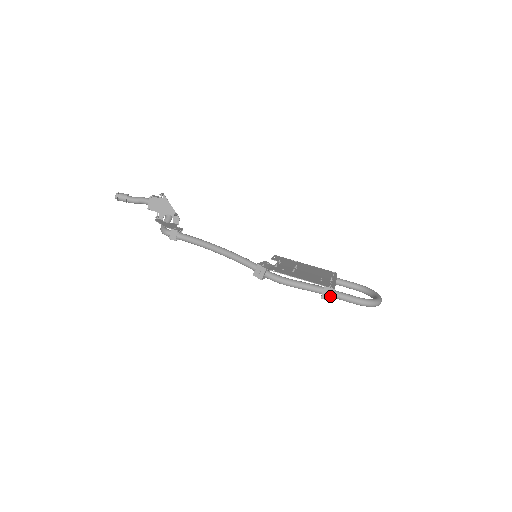
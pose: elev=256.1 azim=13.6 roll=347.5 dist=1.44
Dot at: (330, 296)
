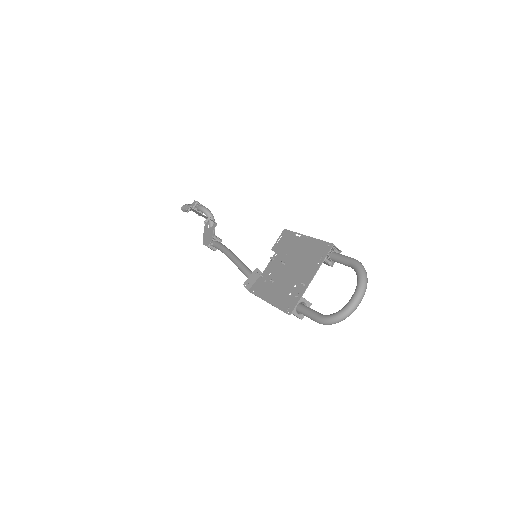
Dot at: (296, 316)
